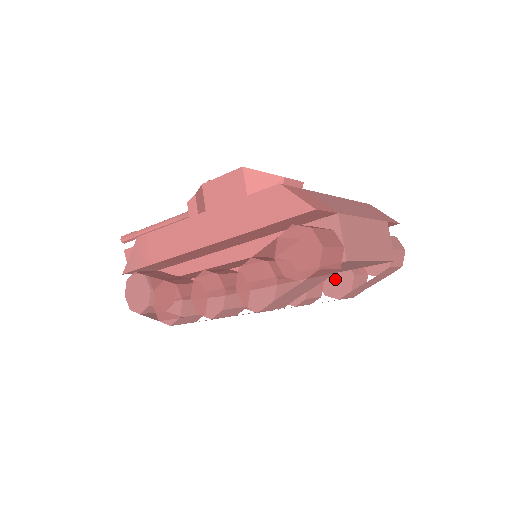
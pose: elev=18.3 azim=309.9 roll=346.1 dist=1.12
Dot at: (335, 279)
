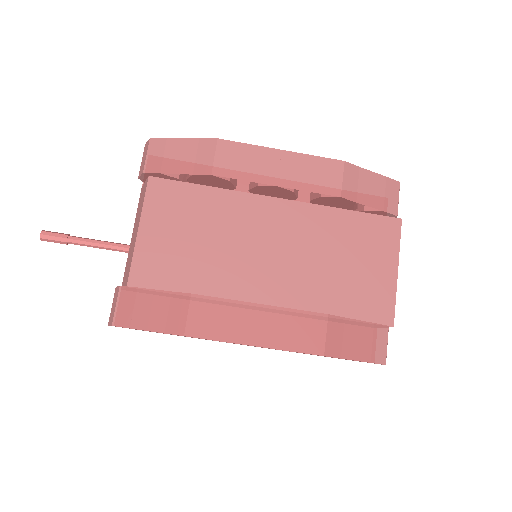
Dot at: occluded
